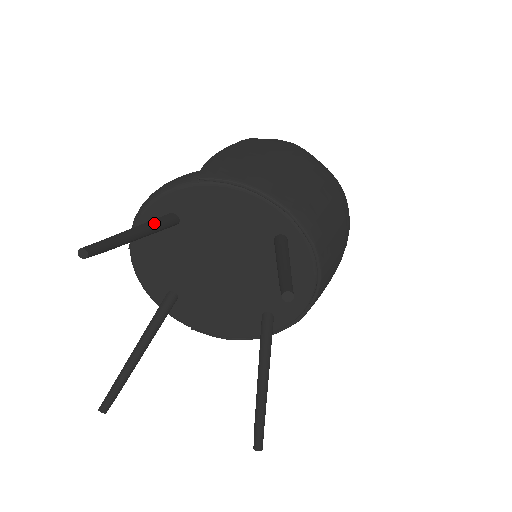
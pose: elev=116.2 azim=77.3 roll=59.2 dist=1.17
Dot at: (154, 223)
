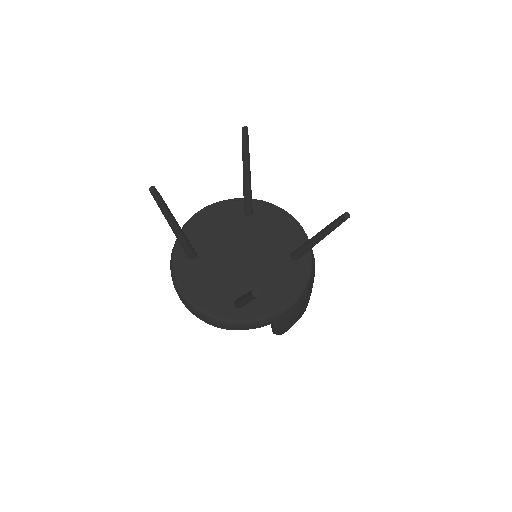
Dot at: occluded
